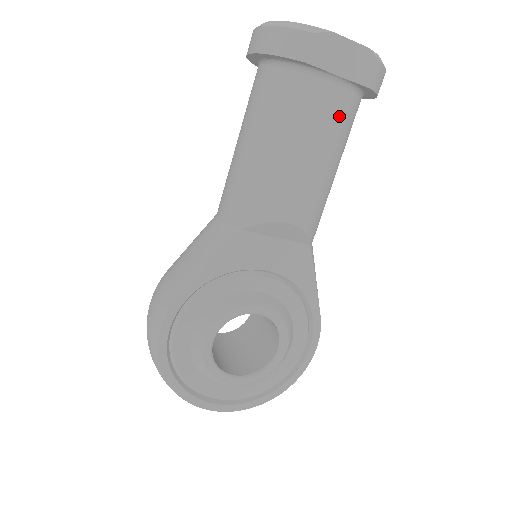
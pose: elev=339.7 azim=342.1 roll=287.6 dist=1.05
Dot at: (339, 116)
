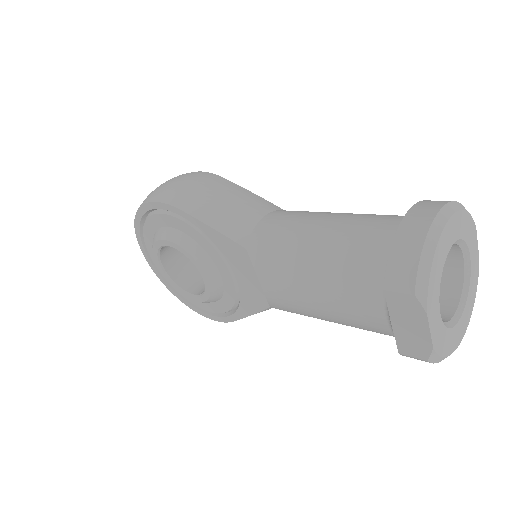
Dot at: (365, 324)
